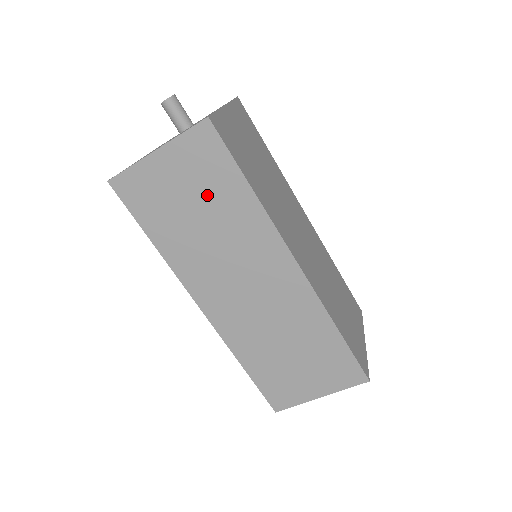
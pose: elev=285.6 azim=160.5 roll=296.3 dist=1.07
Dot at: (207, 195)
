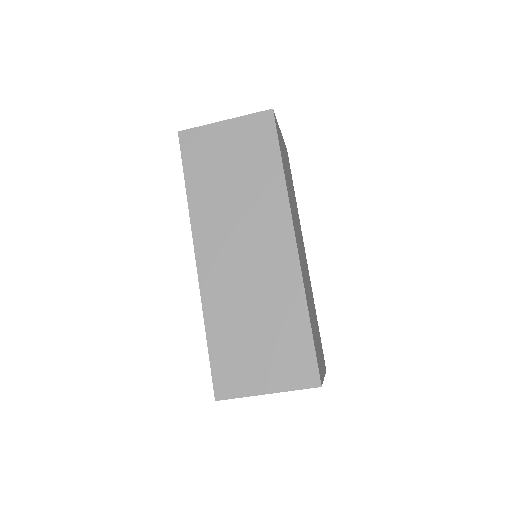
Dot at: (247, 163)
